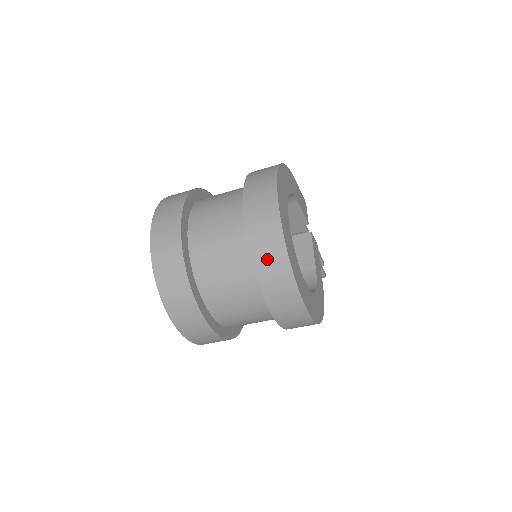
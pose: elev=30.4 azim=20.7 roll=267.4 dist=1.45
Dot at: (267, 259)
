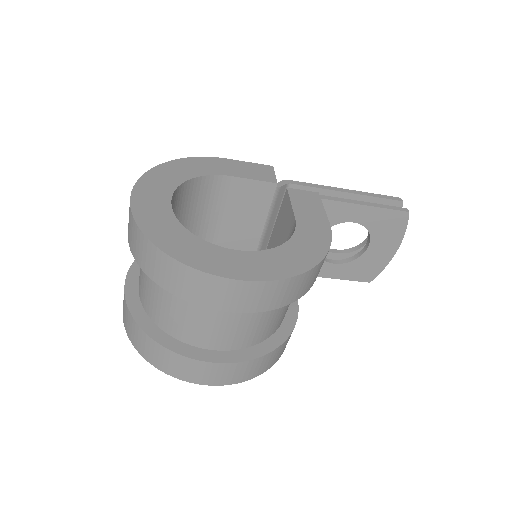
Dot at: (145, 258)
